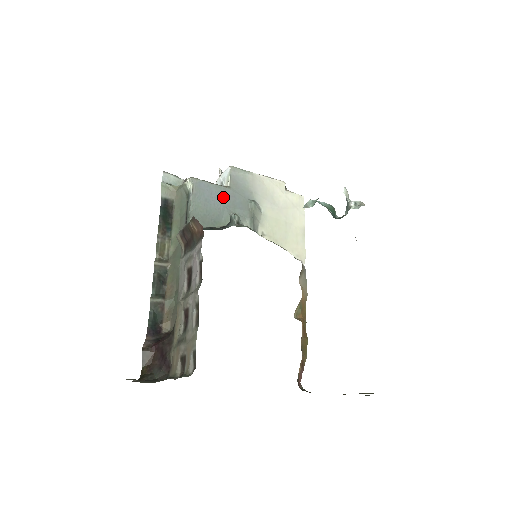
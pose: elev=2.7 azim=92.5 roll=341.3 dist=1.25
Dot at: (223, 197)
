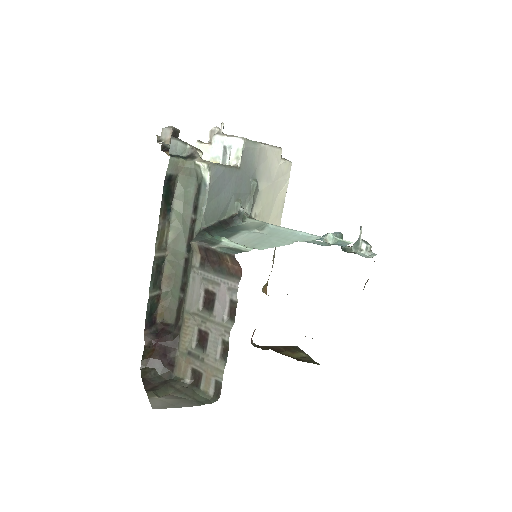
Dot at: (233, 182)
